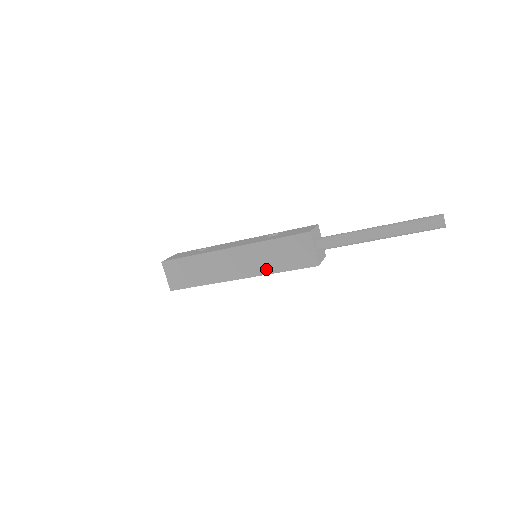
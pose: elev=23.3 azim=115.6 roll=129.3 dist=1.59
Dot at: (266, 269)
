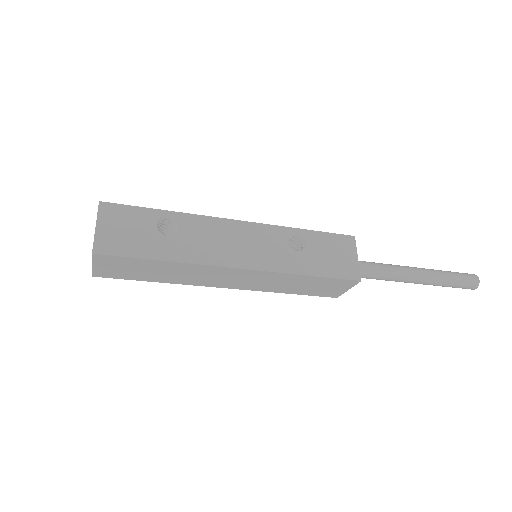
Dot at: (272, 289)
